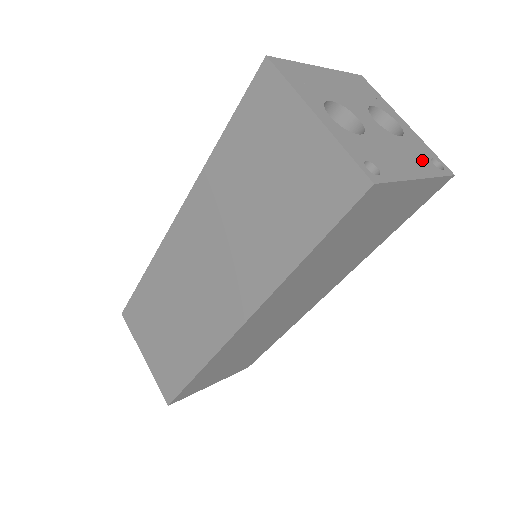
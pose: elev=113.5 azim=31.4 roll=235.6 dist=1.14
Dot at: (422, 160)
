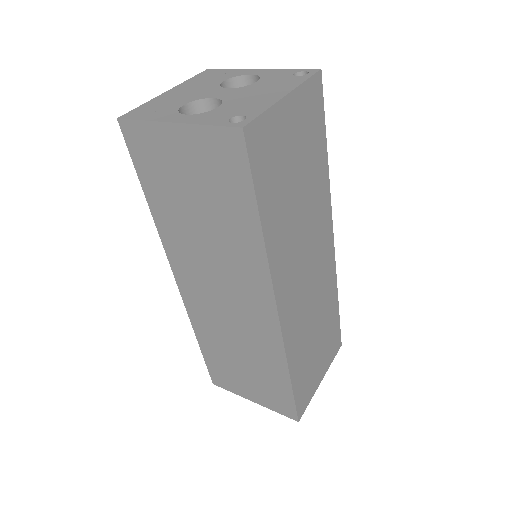
Dot at: (284, 82)
